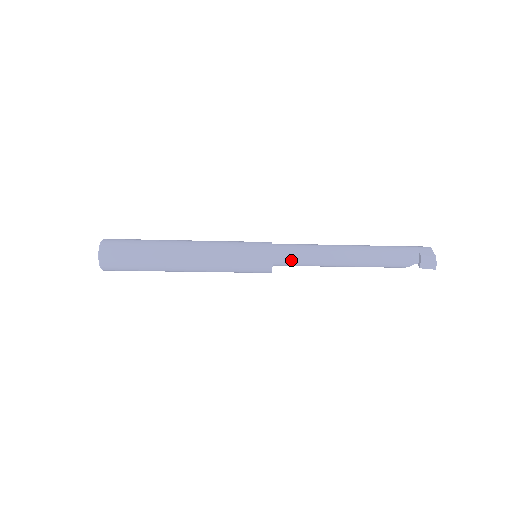
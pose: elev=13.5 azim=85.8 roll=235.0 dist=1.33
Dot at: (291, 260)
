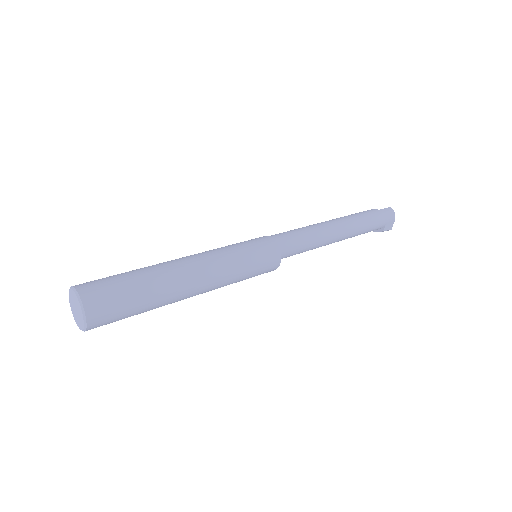
Dot at: occluded
